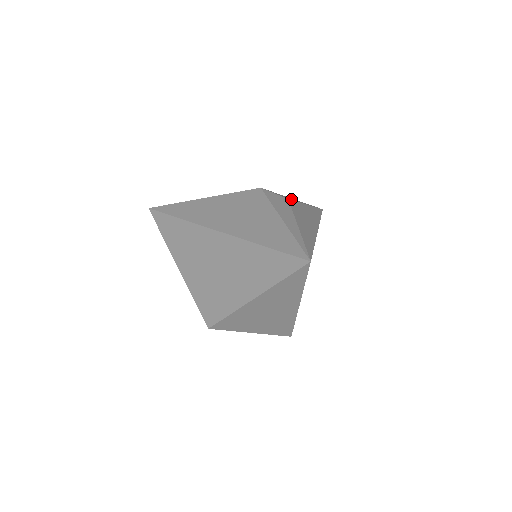
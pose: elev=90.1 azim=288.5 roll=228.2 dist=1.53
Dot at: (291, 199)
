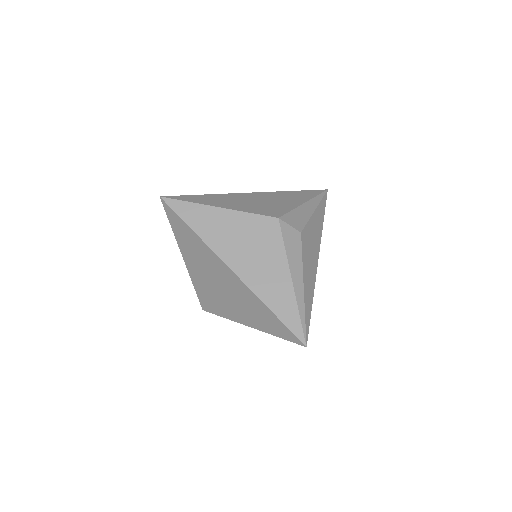
Dot at: (303, 222)
